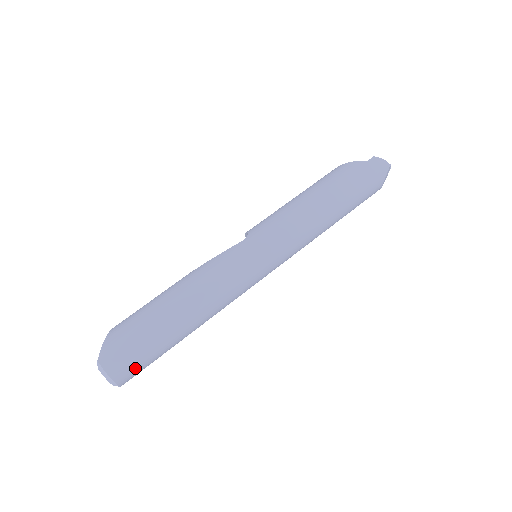
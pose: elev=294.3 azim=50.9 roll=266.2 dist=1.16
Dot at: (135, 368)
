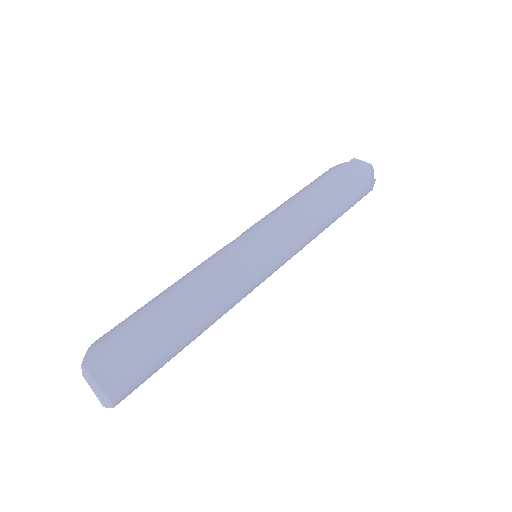
Dot at: (128, 373)
